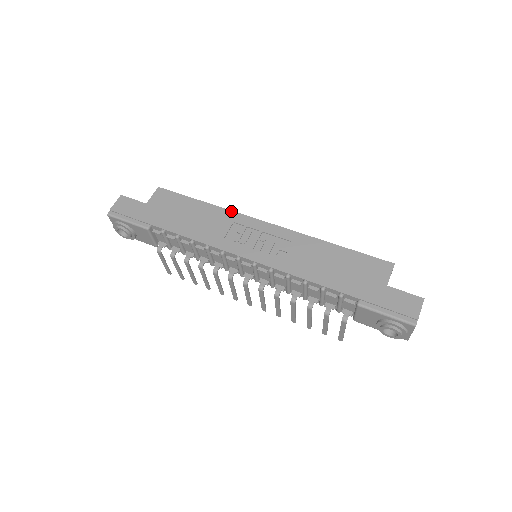
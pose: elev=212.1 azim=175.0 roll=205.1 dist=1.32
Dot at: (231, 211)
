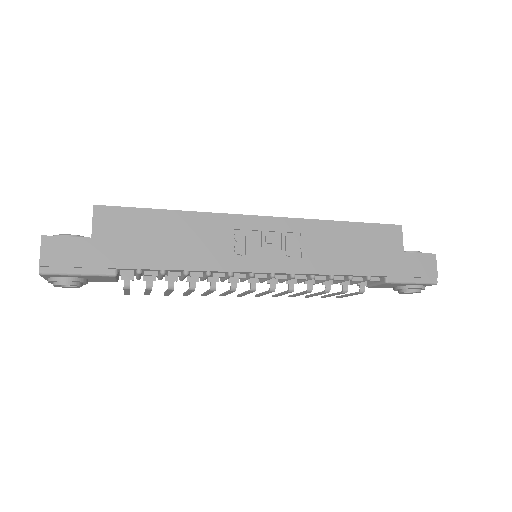
Dot at: (214, 214)
